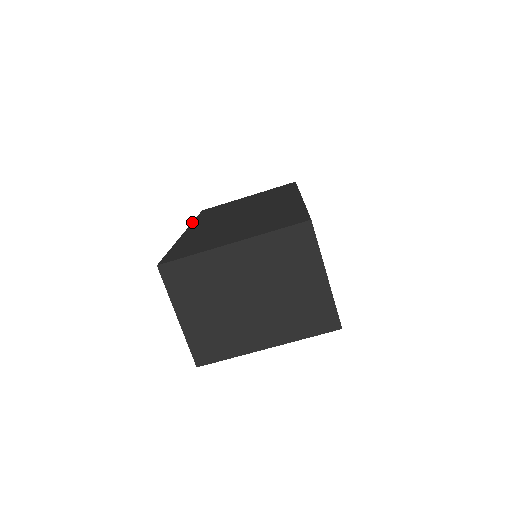
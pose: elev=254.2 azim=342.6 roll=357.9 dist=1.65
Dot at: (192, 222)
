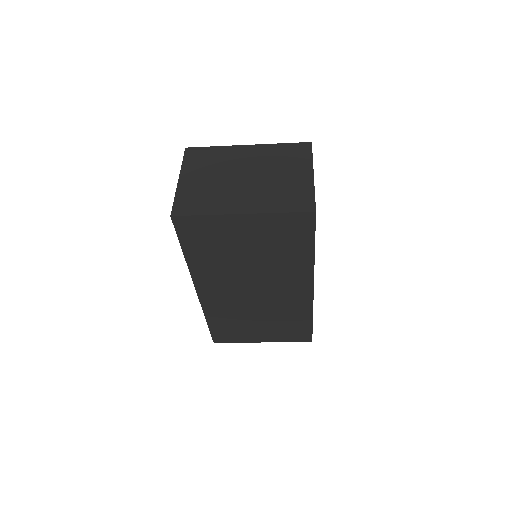
Dot at: occluded
